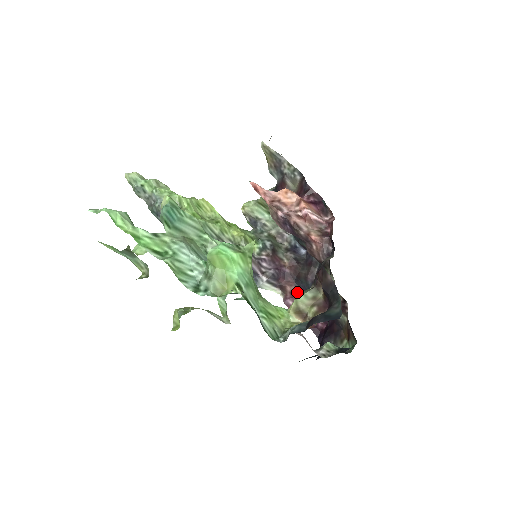
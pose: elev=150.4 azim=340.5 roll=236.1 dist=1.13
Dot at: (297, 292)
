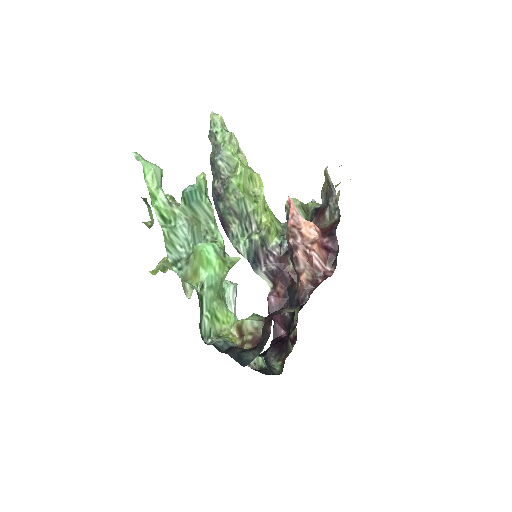
Dot at: (283, 296)
